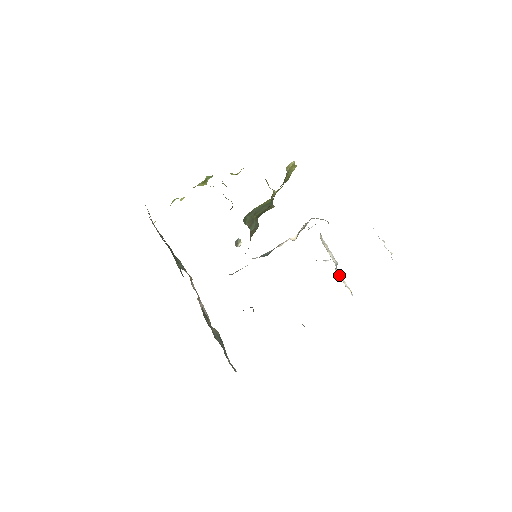
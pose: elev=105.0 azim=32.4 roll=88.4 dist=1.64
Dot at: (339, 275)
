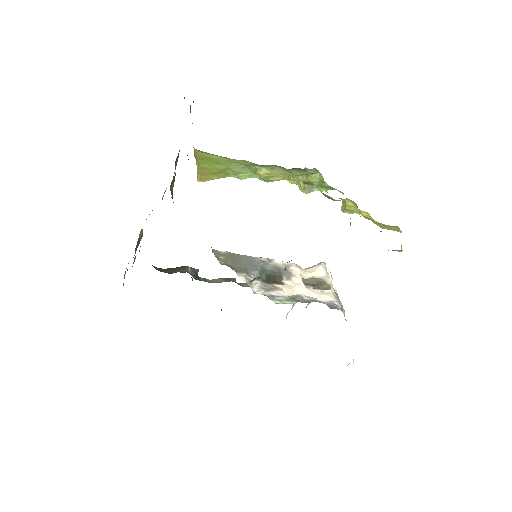
Dot at: (294, 304)
